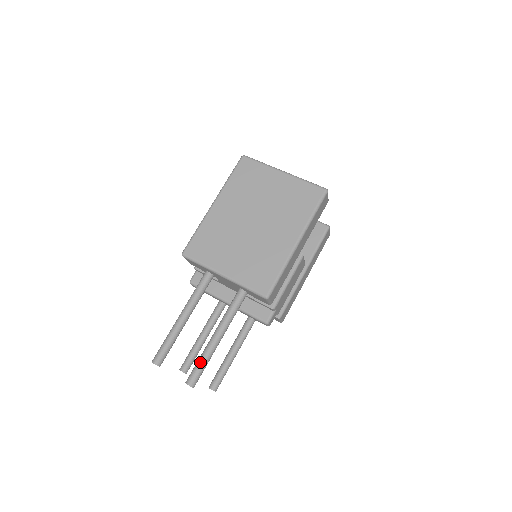
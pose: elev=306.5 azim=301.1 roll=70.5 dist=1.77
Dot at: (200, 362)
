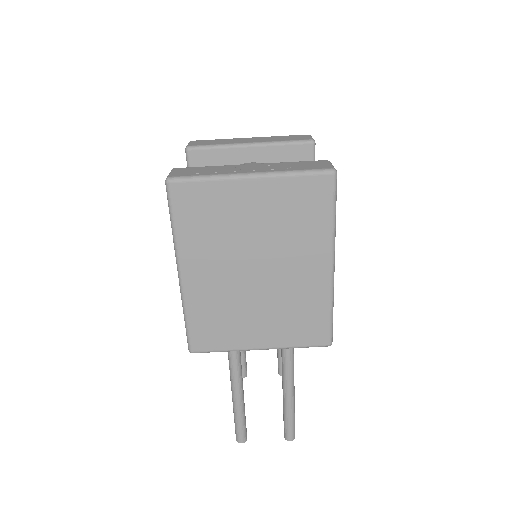
Dot at: (289, 420)
